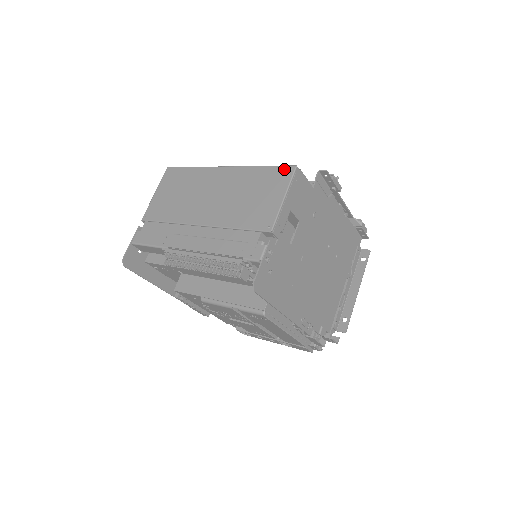
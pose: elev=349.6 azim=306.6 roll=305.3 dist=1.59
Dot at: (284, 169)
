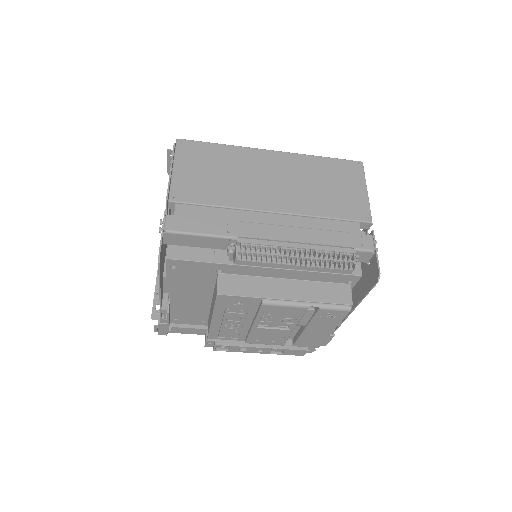
Dot at: (351, 163)
